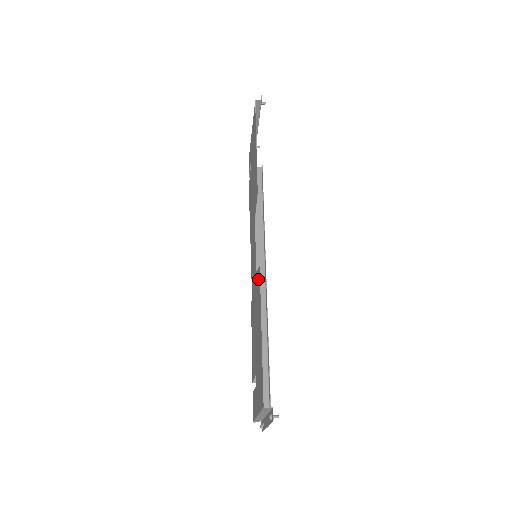
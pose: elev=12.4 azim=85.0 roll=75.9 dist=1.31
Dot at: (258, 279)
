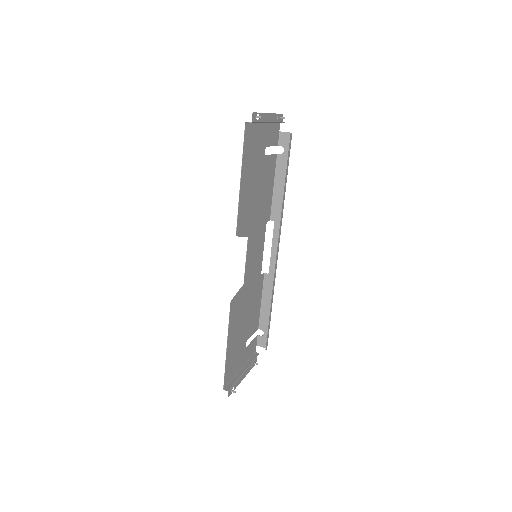
Dot at: (235, 303)
